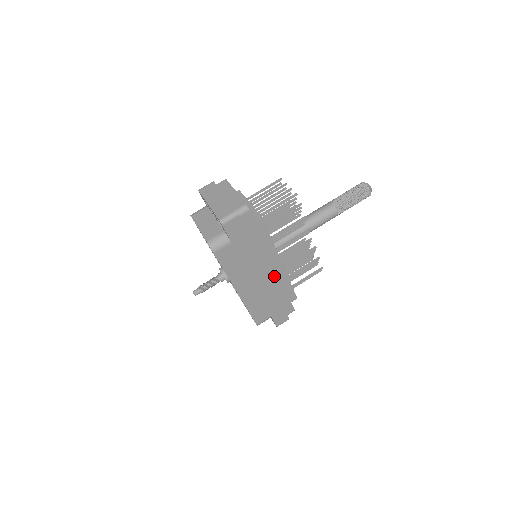
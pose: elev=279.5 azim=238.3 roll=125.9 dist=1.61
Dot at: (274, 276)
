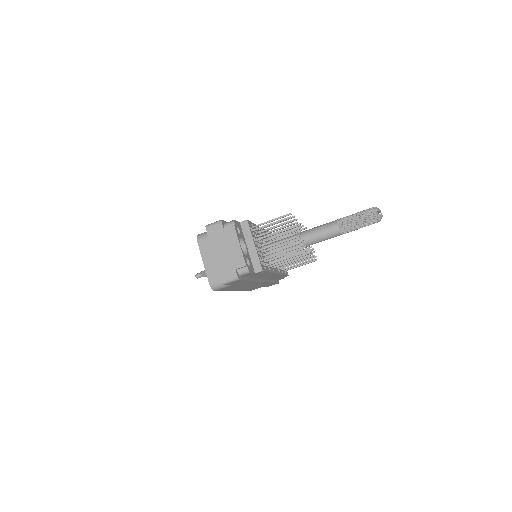
Dot at: (269, 277)
